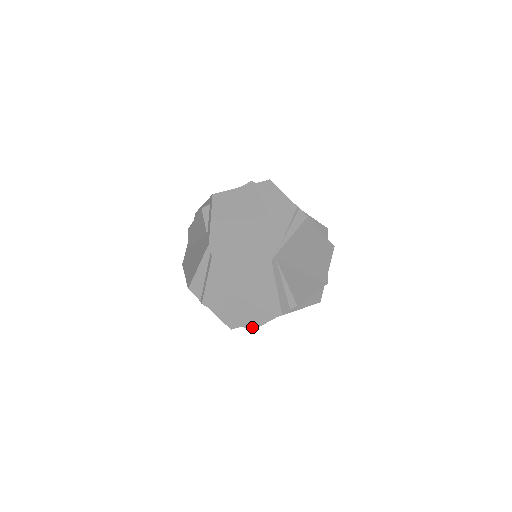
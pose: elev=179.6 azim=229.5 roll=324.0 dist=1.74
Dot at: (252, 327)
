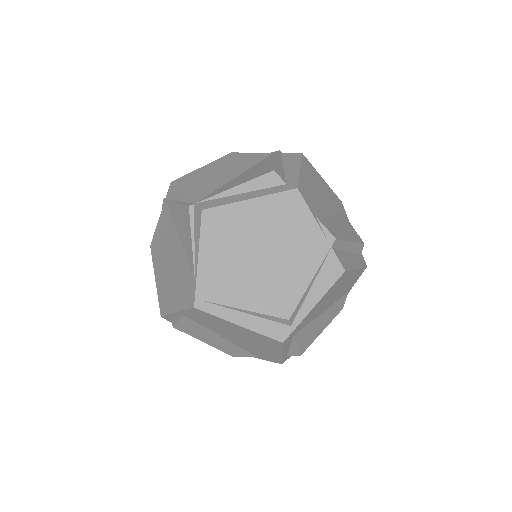
Dot at: (294, 353)
